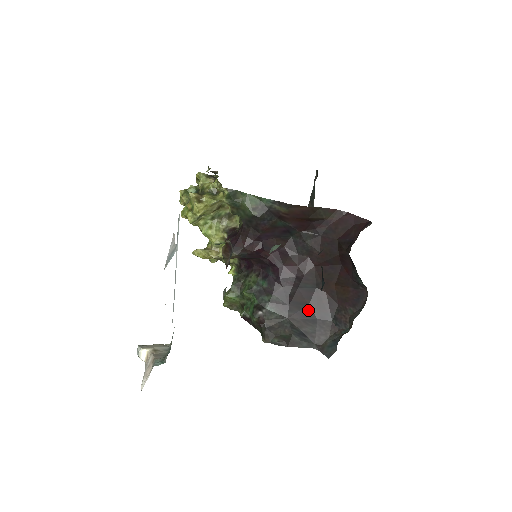
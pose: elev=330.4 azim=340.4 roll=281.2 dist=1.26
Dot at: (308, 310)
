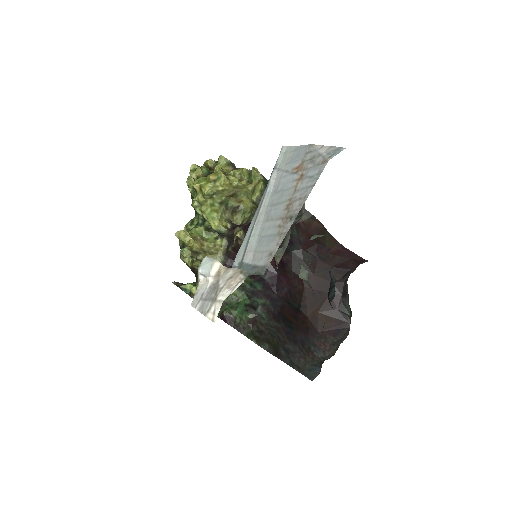
Dot at: (291, 328)
